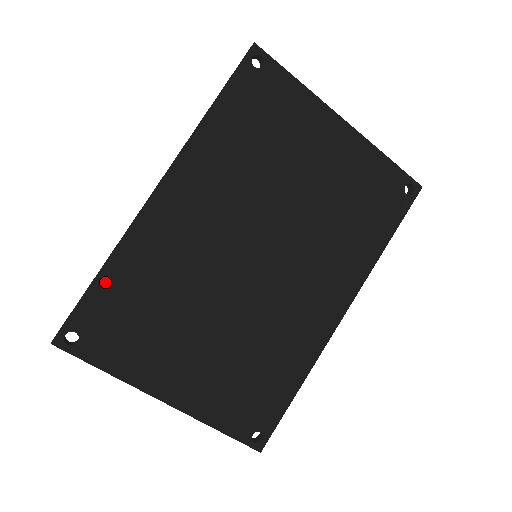
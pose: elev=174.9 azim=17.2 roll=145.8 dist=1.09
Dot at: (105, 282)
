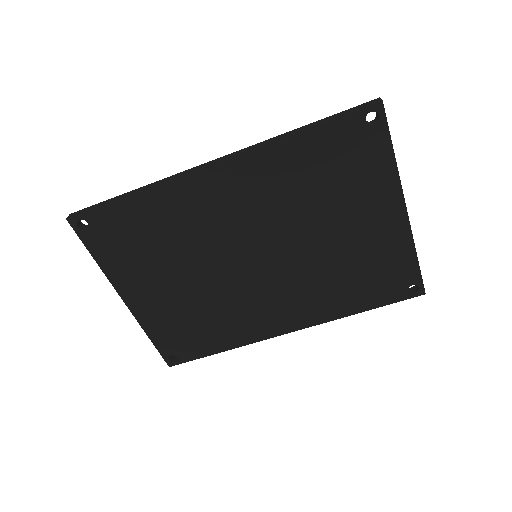
Dot at: (130, 205)
